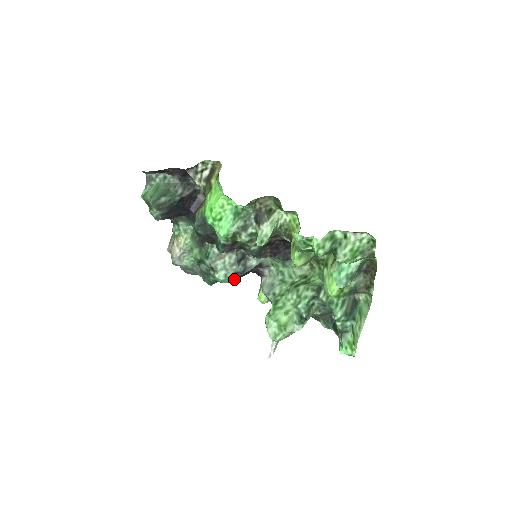
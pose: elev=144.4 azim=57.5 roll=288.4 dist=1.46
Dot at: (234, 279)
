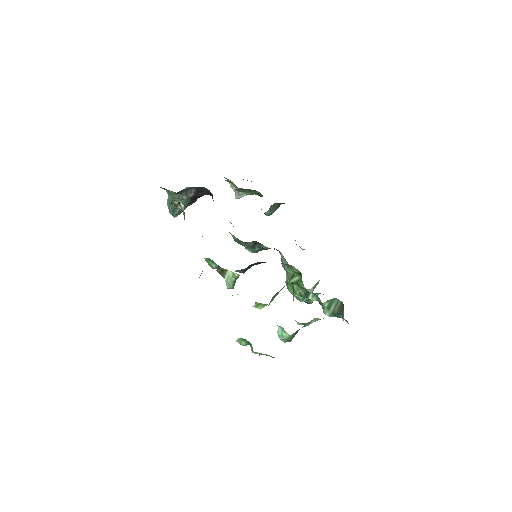
Dot at: occluded
